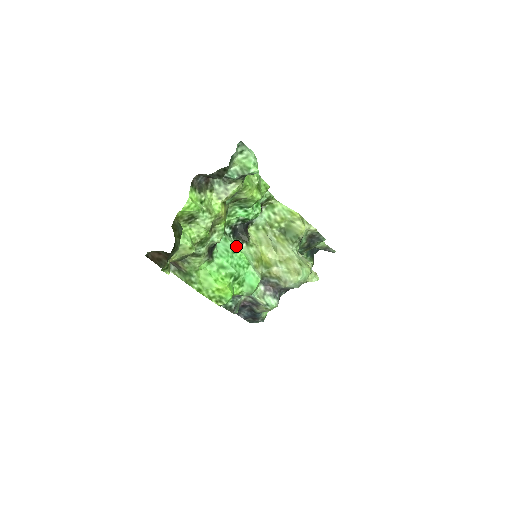
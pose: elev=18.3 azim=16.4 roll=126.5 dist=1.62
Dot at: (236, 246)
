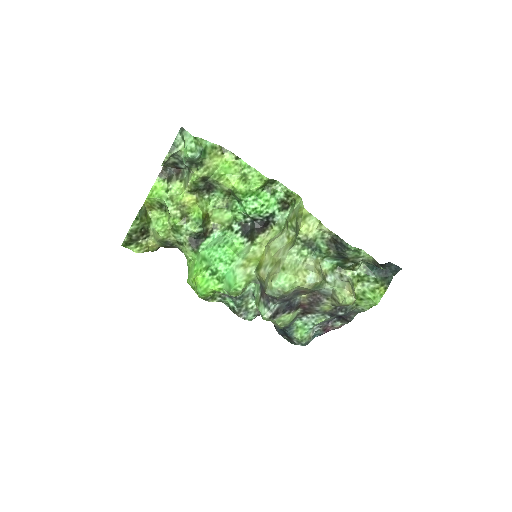
Dot at: (240, 243)
